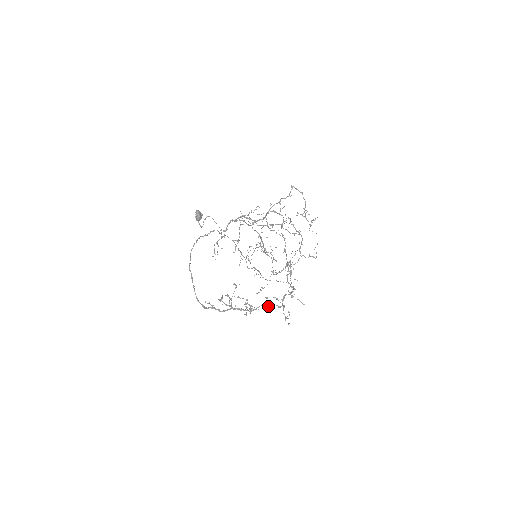
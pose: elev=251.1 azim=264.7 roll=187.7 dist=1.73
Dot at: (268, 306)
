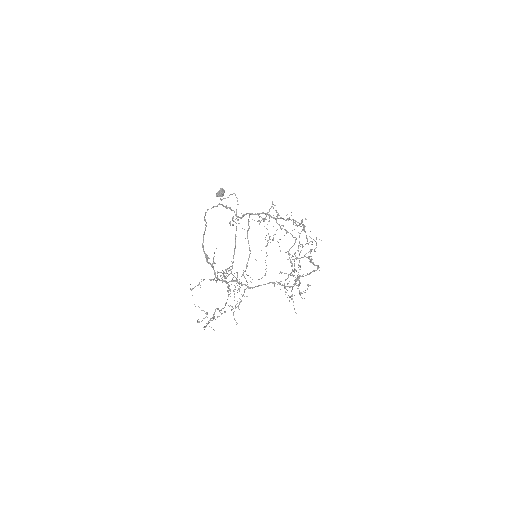
Dot at: occluded
